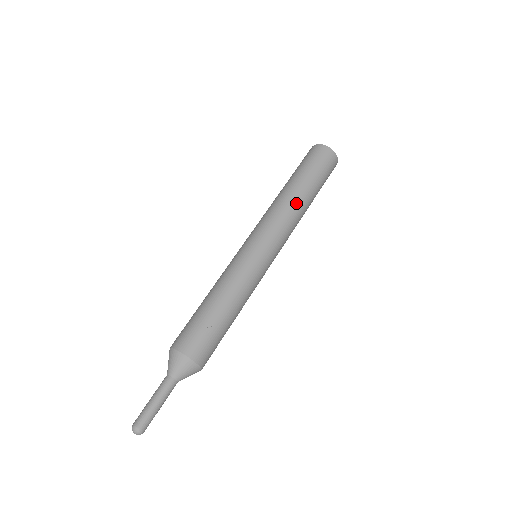
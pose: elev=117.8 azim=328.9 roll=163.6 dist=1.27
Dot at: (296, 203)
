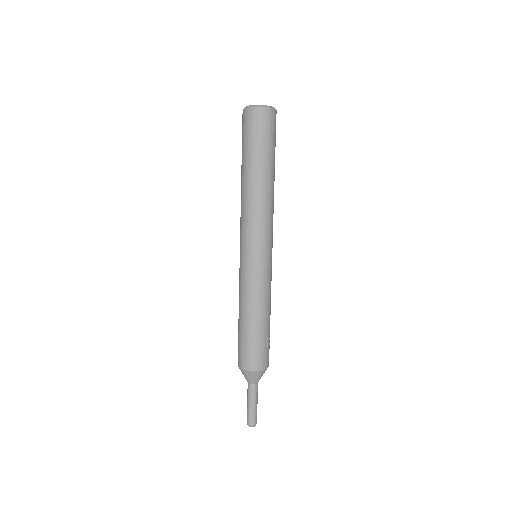
Dot at: occluded
